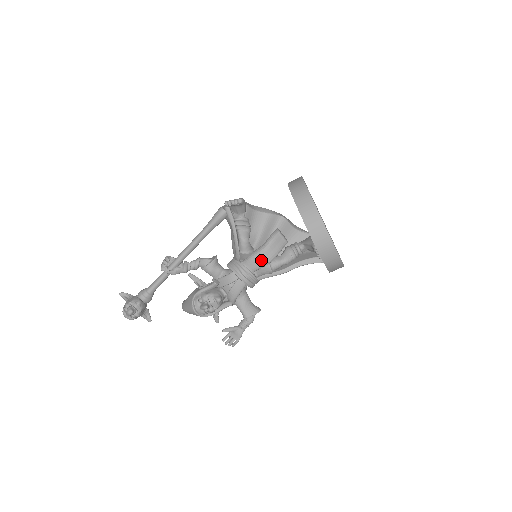
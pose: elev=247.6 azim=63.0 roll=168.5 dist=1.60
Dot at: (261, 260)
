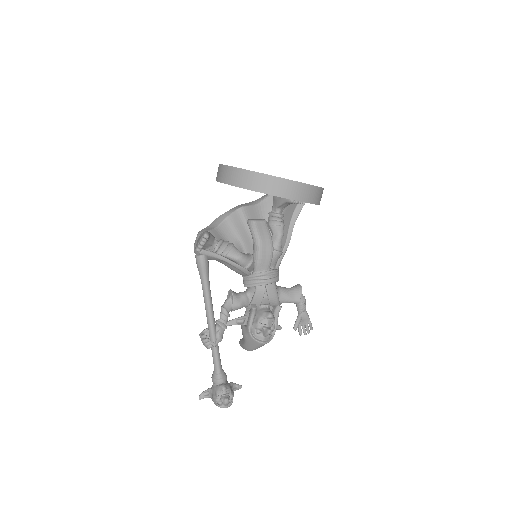
Dot at: (266, 255)
